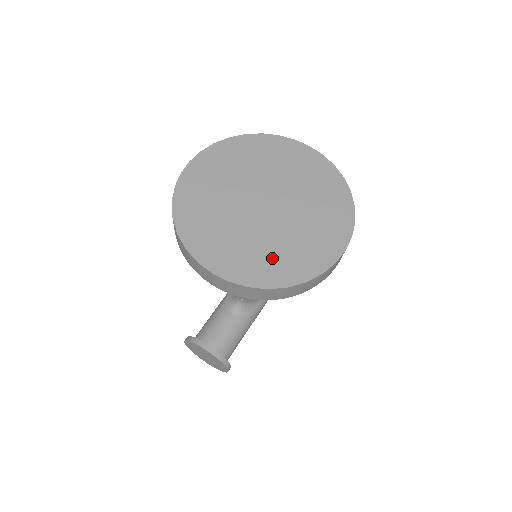
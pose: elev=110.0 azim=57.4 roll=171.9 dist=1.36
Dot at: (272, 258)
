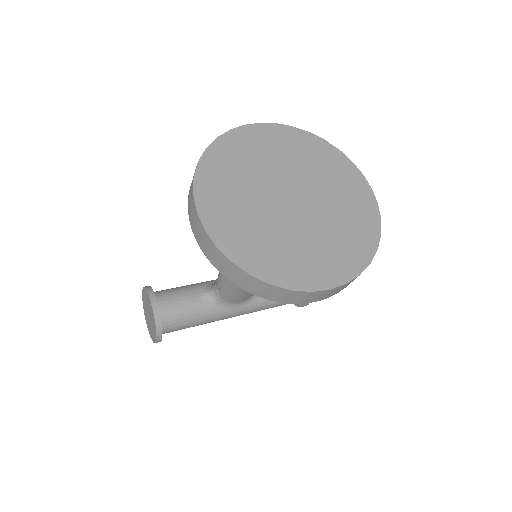
Dot at: (259, 242)
